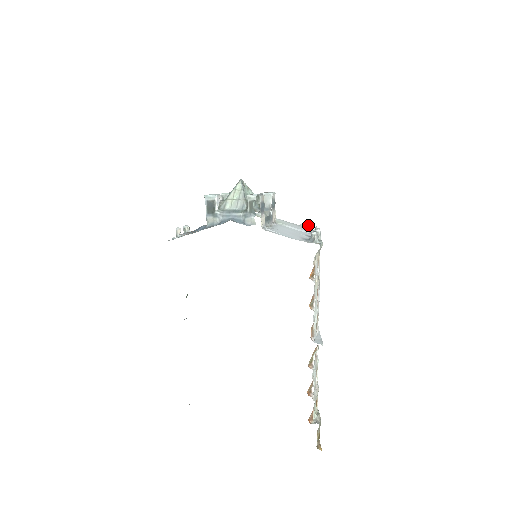
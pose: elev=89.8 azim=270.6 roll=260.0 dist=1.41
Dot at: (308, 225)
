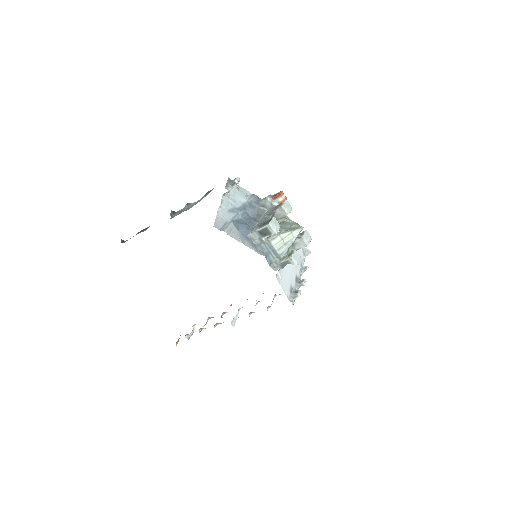
Dot at: (307, 252)
